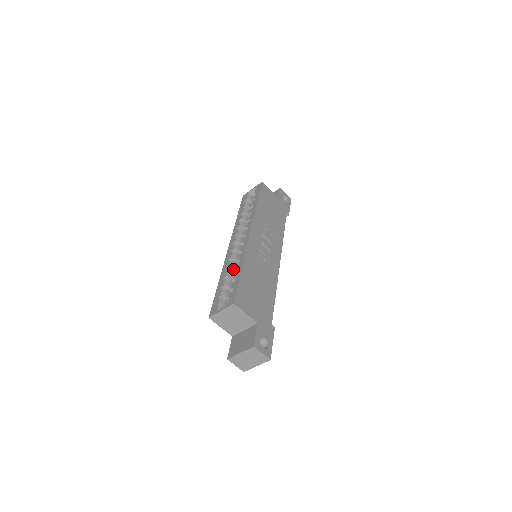
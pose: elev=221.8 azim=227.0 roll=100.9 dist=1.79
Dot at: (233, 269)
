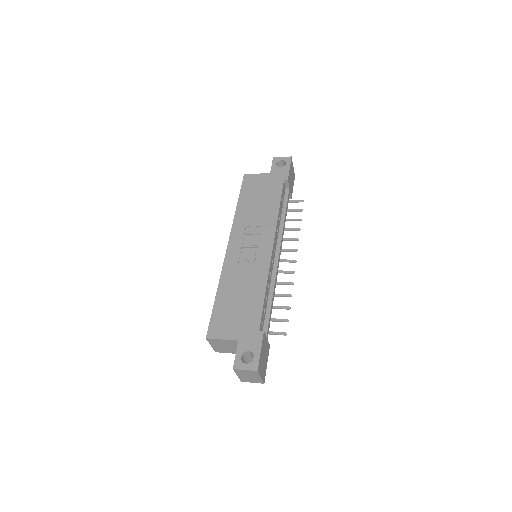
Dot at: occluded
